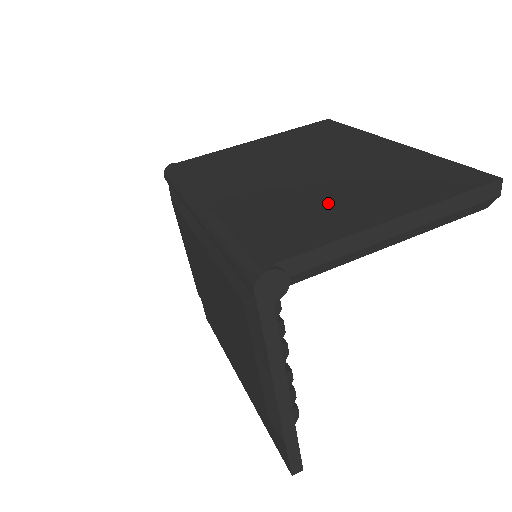
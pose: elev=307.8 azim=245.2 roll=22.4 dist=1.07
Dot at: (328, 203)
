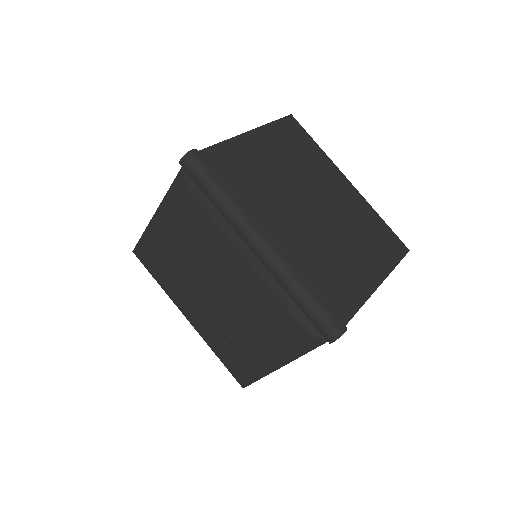
Dot at: (345, 260)
